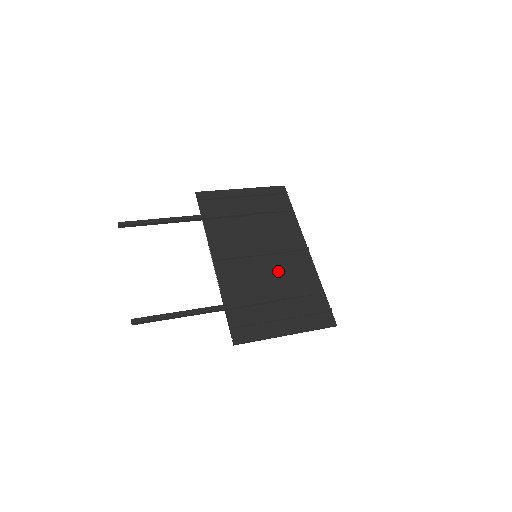
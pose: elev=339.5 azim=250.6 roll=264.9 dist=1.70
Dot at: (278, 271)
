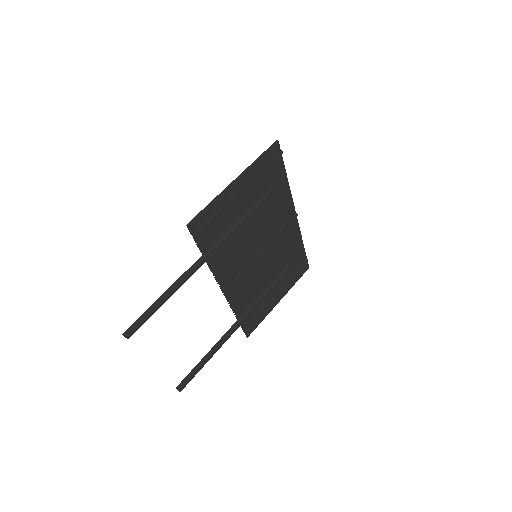
Dot at: (274, 257)
